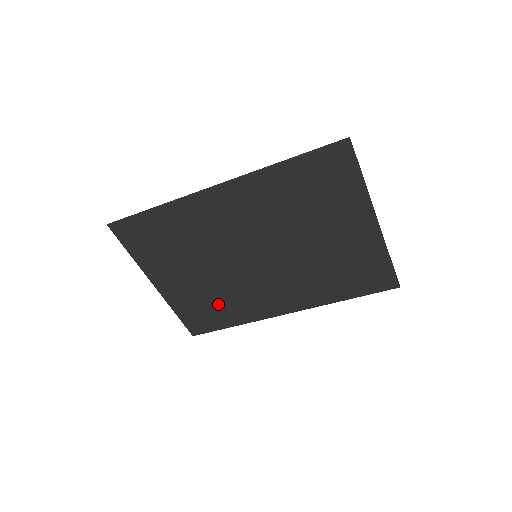
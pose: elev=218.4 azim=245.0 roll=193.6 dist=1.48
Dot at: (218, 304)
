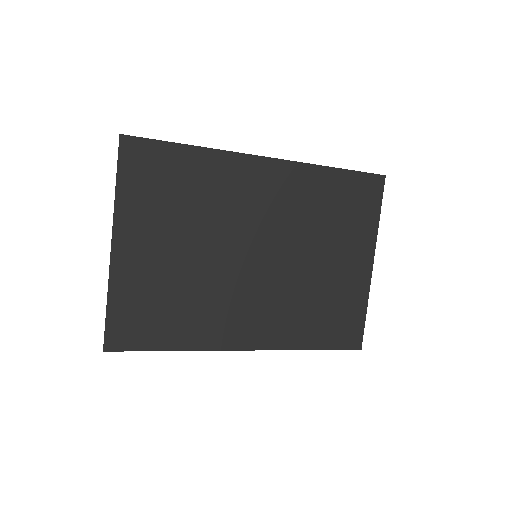
Dot at: (175, 307)
